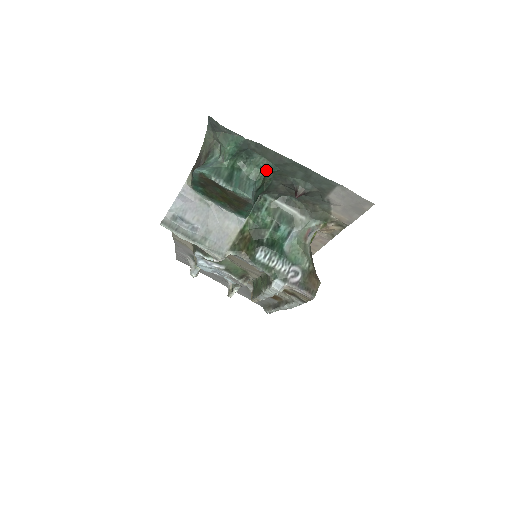
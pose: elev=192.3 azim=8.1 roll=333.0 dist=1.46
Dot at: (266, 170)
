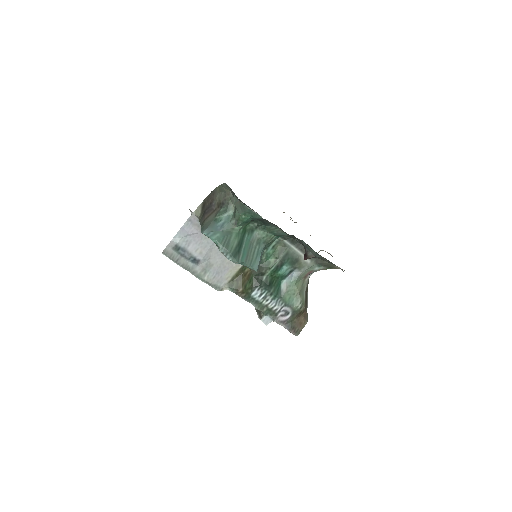
Dot at: (279, 235)
